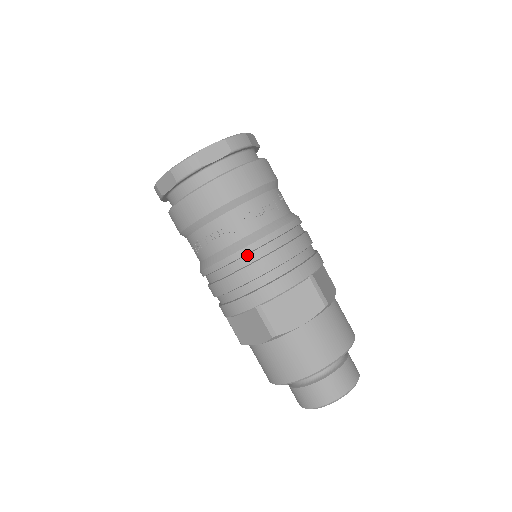
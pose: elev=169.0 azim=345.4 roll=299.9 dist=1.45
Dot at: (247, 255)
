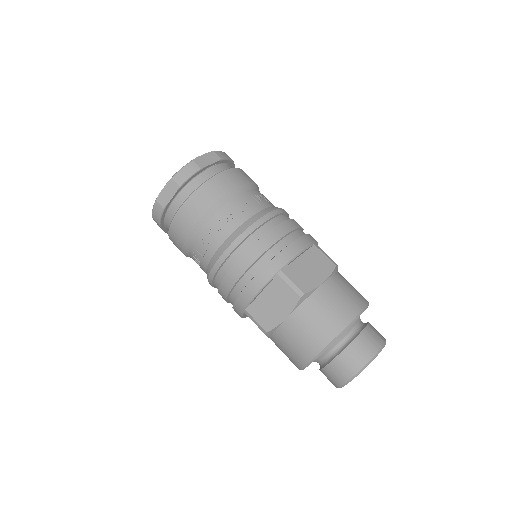
Dot at: (257, 230)
